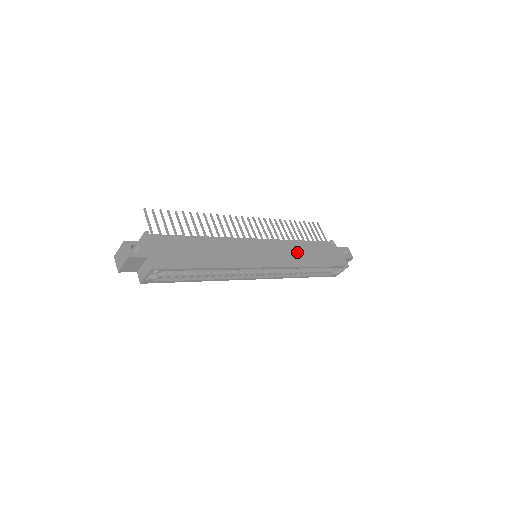
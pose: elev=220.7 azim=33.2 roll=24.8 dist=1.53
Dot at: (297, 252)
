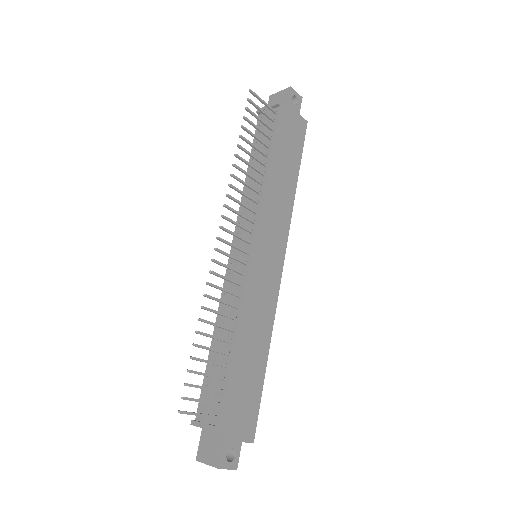
Dot at: (279, 194)
